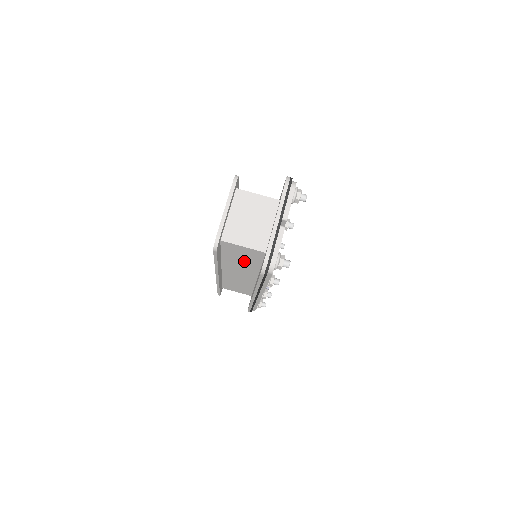
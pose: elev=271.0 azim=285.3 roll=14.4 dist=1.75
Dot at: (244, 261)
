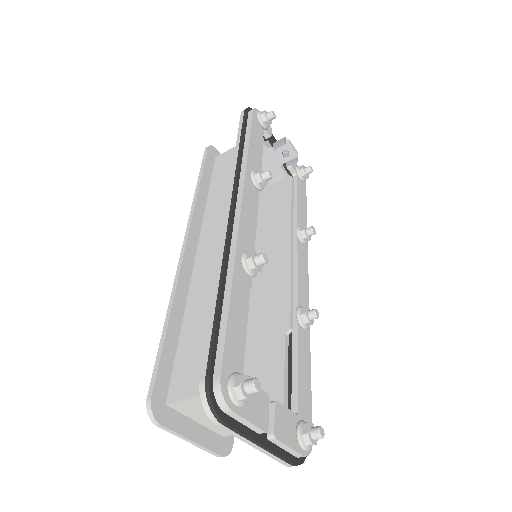
Dot at: (259, 355)
